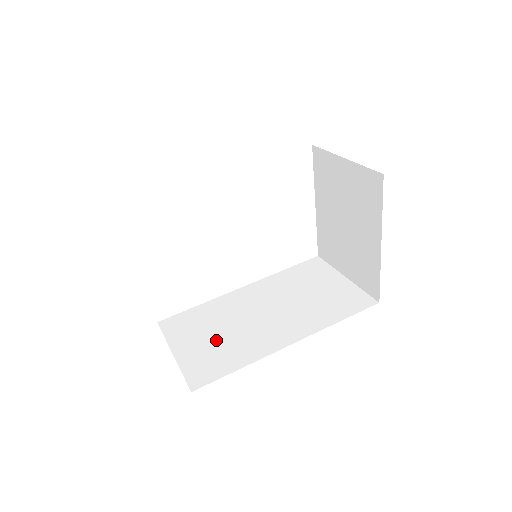
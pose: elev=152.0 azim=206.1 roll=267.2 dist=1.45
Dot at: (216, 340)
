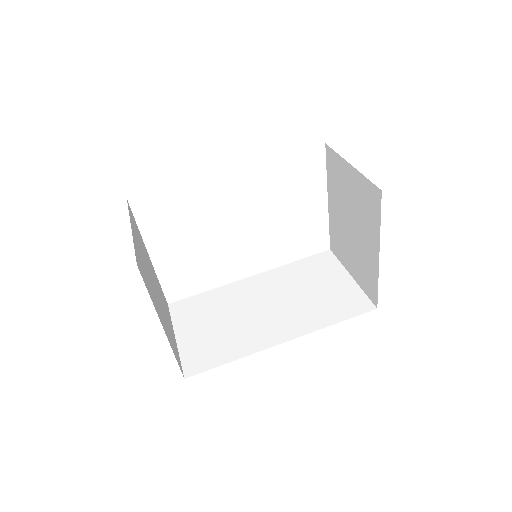
Dot at: (216, 329)
